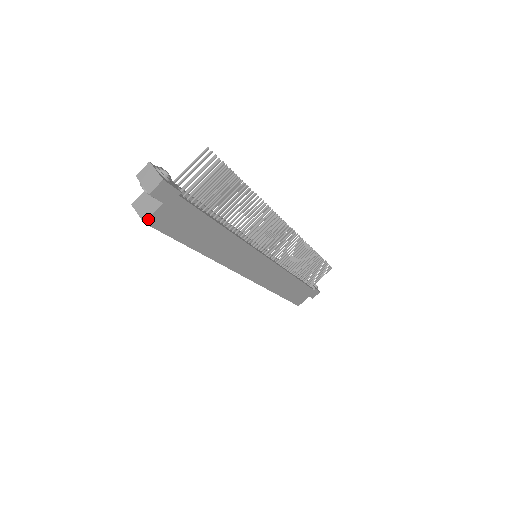
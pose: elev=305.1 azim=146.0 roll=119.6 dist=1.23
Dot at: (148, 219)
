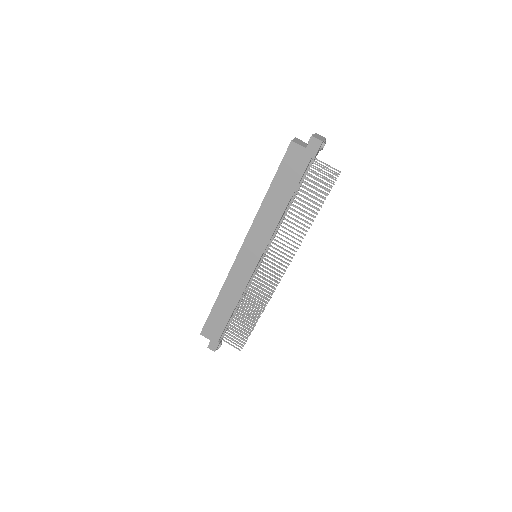
Dot at: (294, 142)
